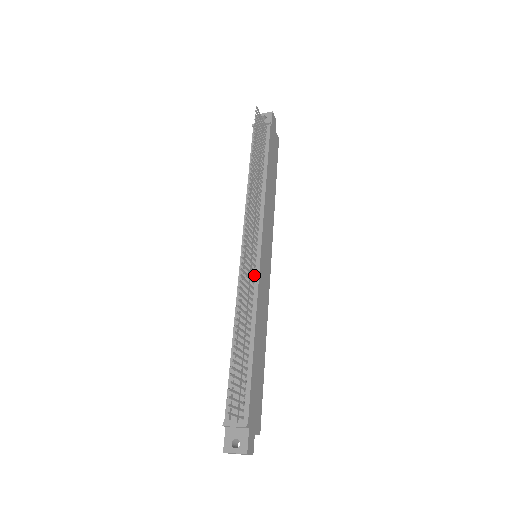
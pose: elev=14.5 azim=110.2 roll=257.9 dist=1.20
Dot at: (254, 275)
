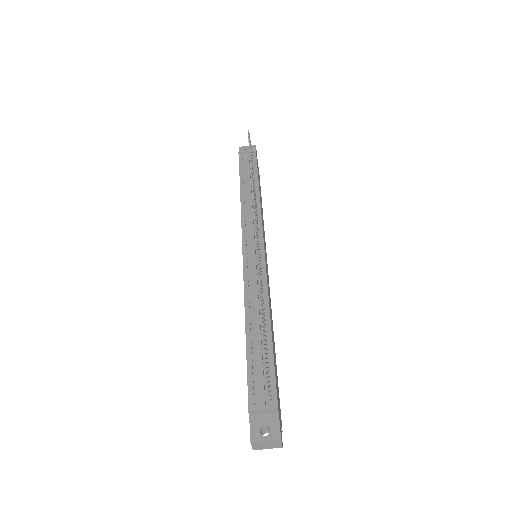
Dot at: occluded
